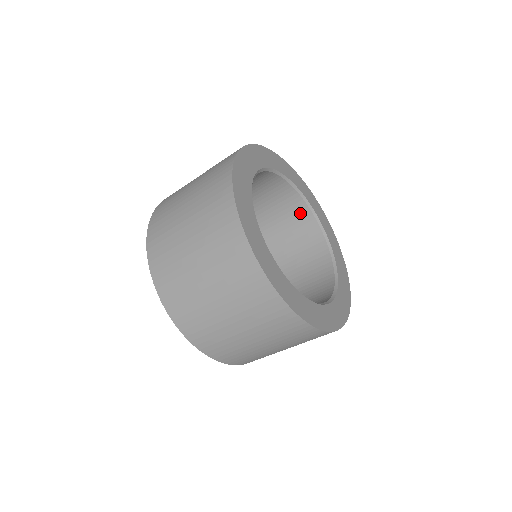
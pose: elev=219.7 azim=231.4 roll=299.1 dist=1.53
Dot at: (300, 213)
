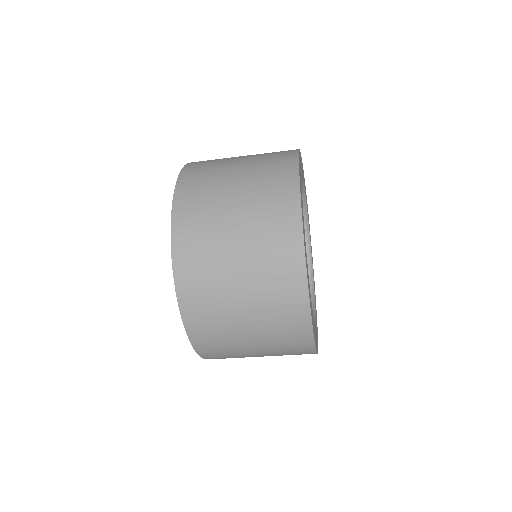
Dot at: occluded
